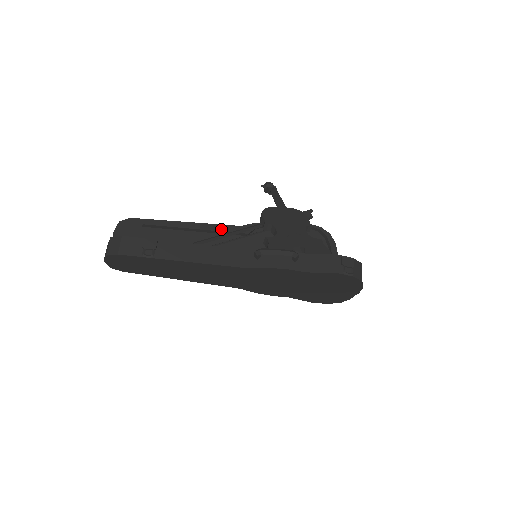
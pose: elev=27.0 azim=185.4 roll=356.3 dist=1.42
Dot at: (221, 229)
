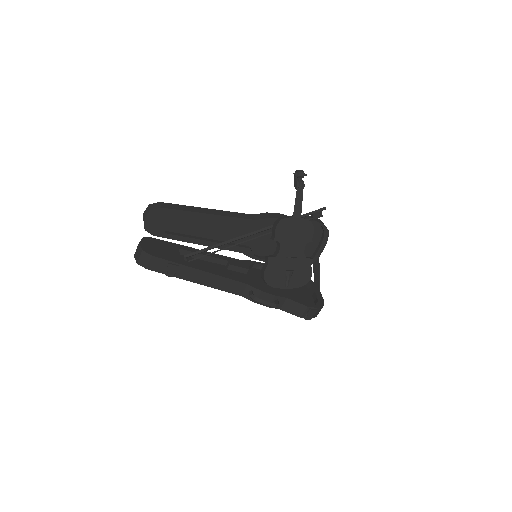
Dot at: (237, 222)
